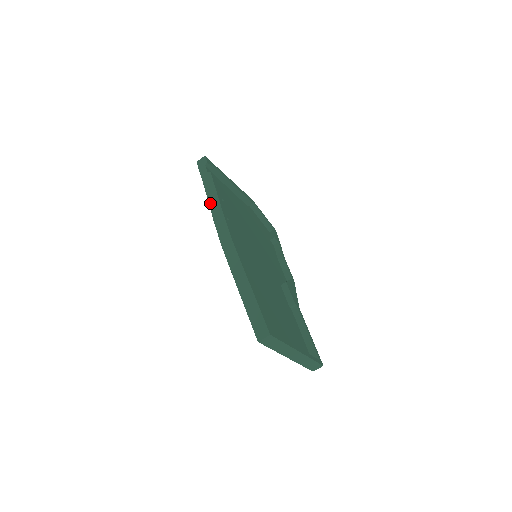
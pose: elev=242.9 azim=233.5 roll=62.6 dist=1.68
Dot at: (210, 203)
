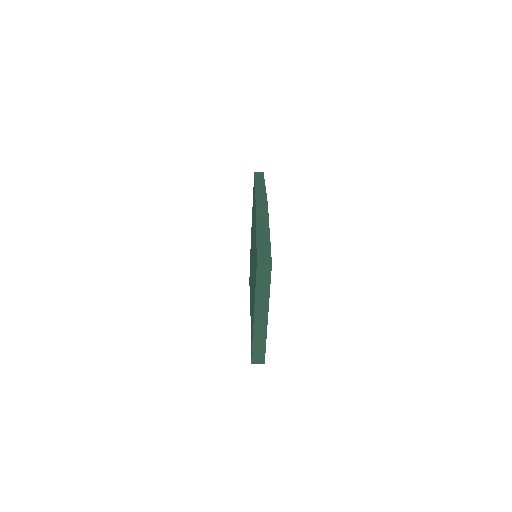
Dot at: (257, 188)
